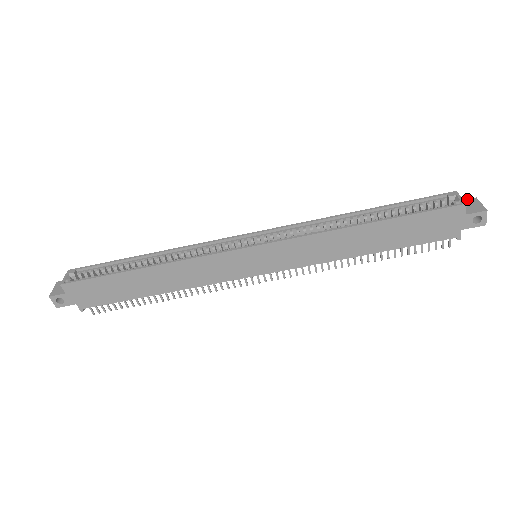
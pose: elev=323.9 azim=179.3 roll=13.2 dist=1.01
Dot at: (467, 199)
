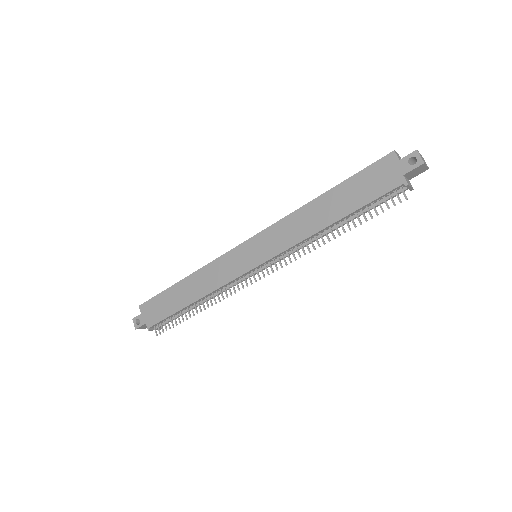
Dot at: occluded
